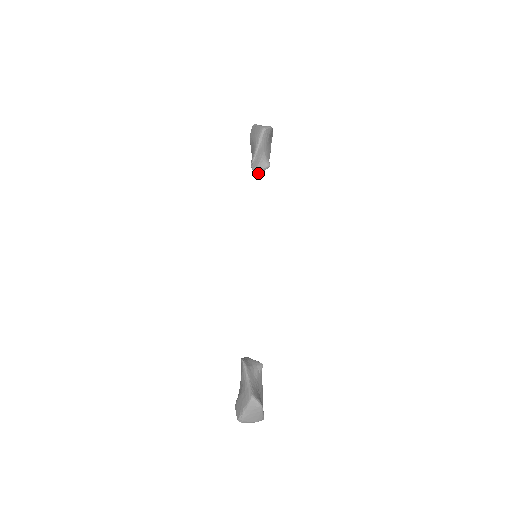
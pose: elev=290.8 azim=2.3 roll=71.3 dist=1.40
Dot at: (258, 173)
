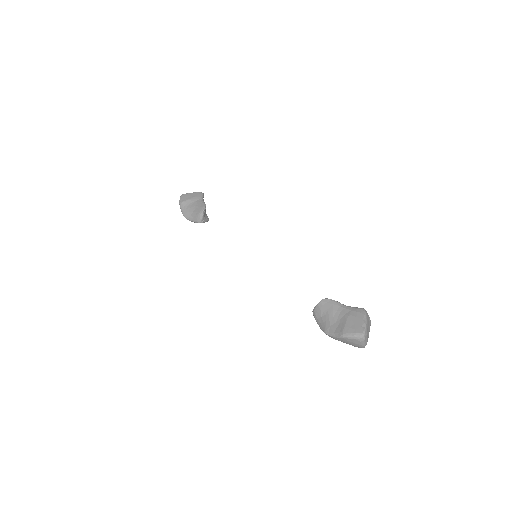
Dot at: (203, 221)
